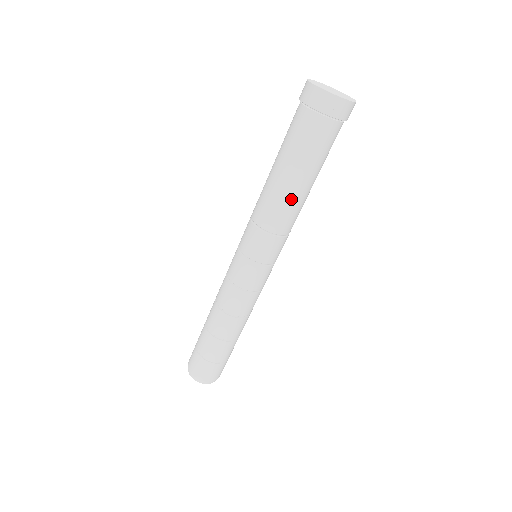
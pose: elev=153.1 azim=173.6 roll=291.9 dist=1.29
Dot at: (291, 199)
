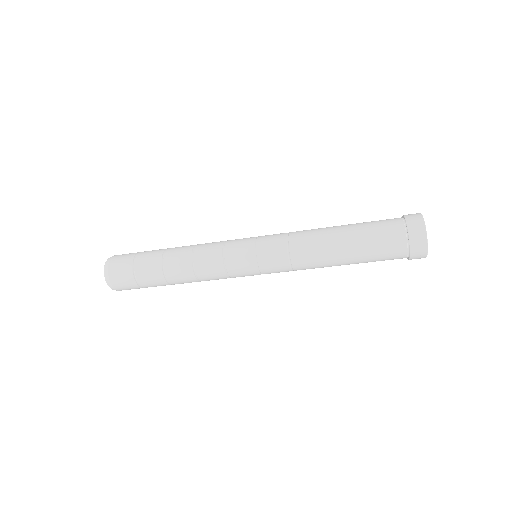
Dot at: (329, 264)
